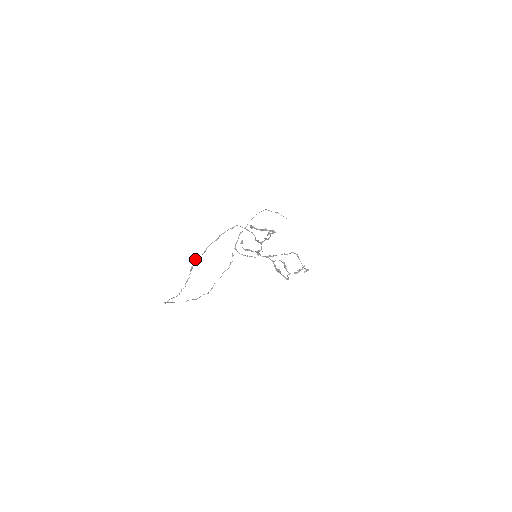
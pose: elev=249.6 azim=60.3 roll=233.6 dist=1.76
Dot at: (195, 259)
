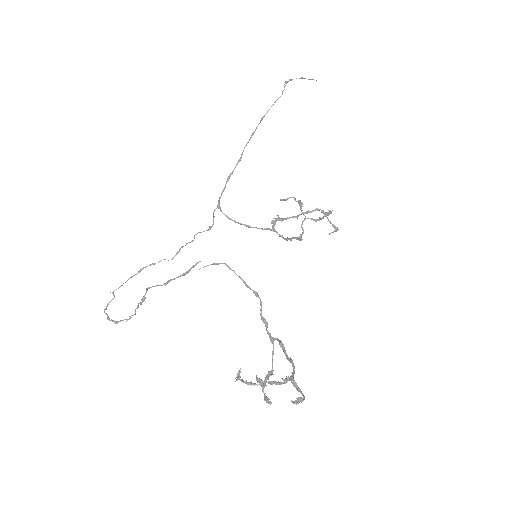
Dot at: (148, 288)
